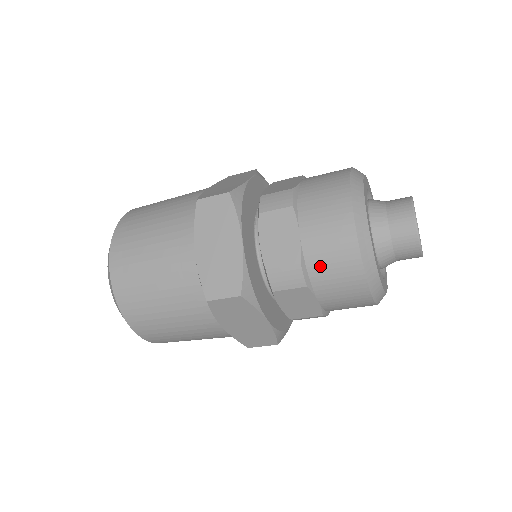
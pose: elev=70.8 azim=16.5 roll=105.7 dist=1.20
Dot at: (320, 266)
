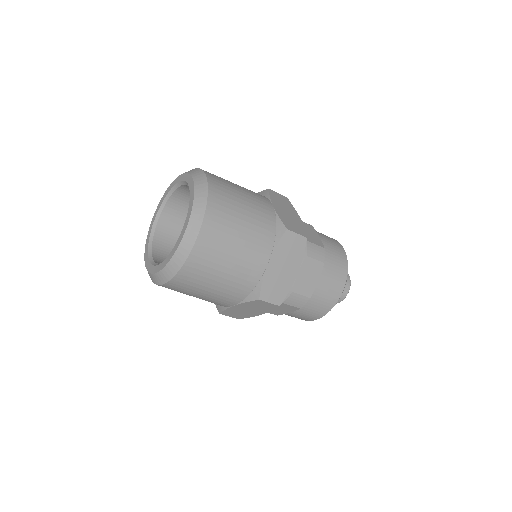
Dot at: (330, 257)
